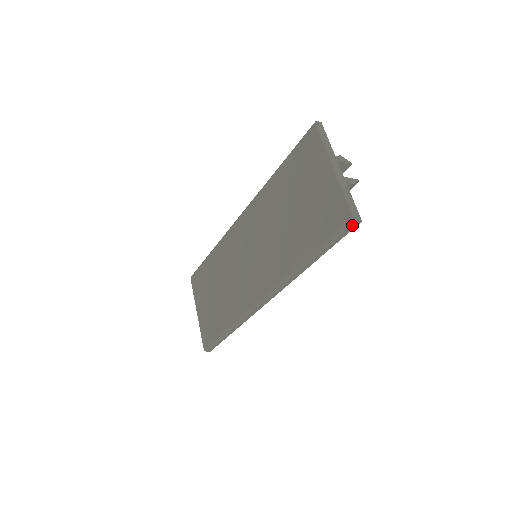
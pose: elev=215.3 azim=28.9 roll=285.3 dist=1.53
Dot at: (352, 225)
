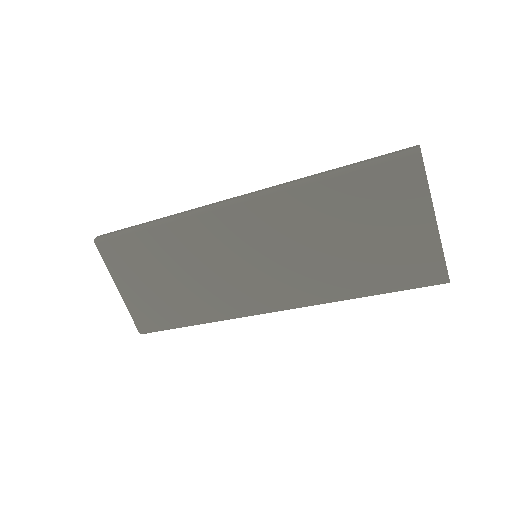
Dot at: occluded
